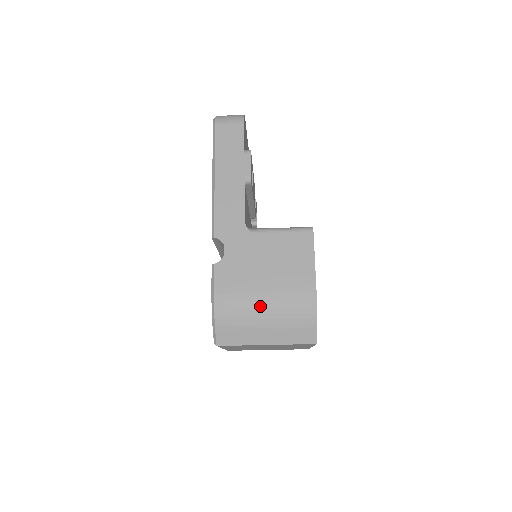
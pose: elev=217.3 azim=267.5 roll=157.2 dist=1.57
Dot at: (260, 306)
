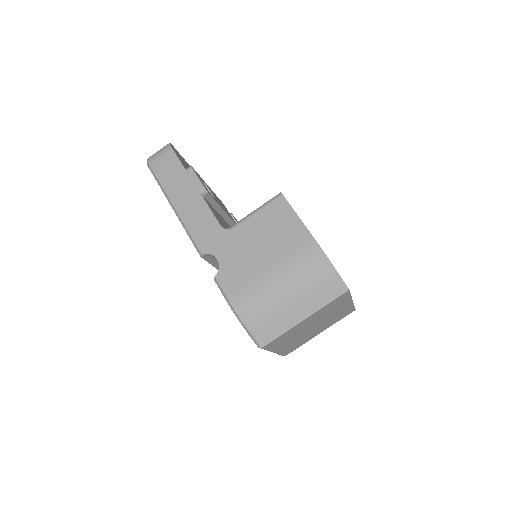
Dot at: (276, 287)
